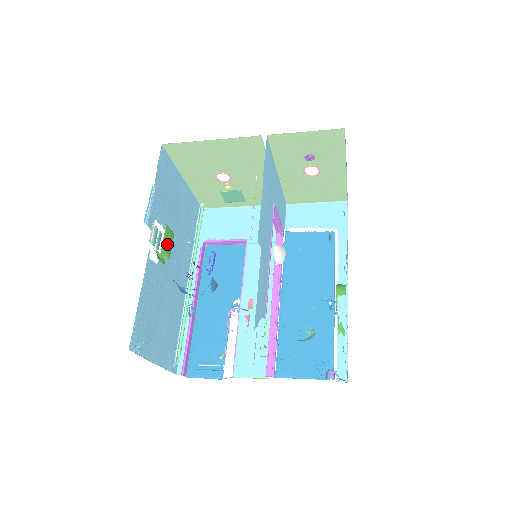
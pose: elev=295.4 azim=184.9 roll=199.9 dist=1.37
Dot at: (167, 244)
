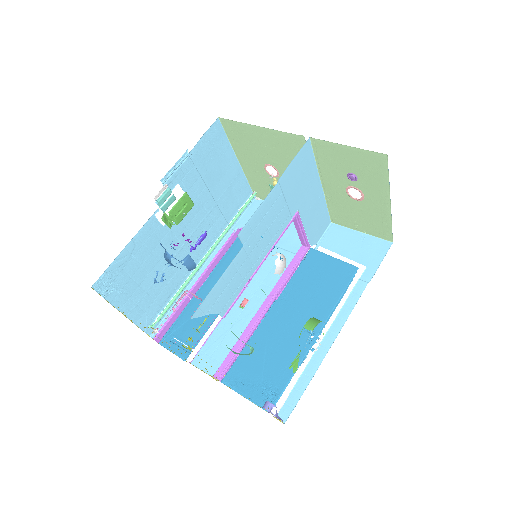
Dot at: (180, 211)
